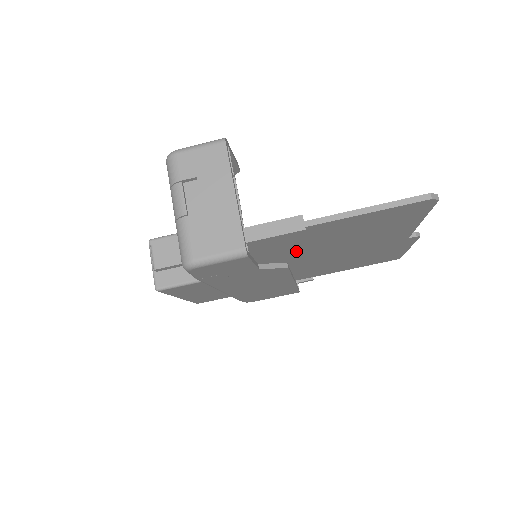
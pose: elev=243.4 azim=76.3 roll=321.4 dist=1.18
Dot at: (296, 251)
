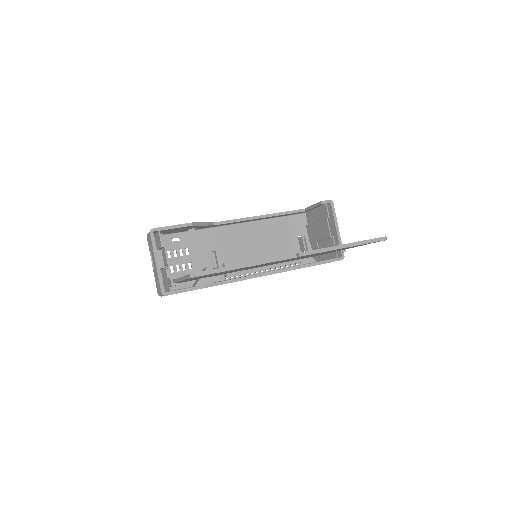
Dot at: occluded
